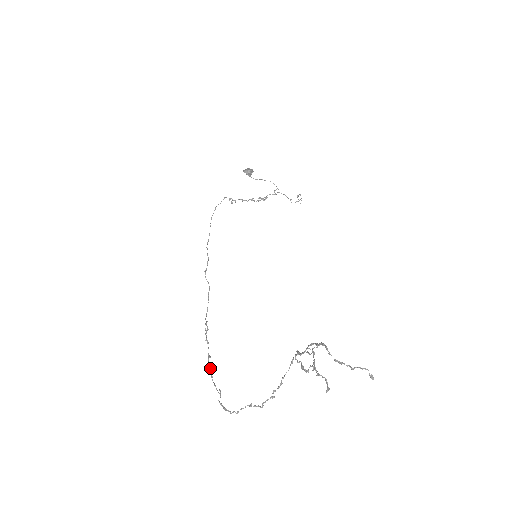
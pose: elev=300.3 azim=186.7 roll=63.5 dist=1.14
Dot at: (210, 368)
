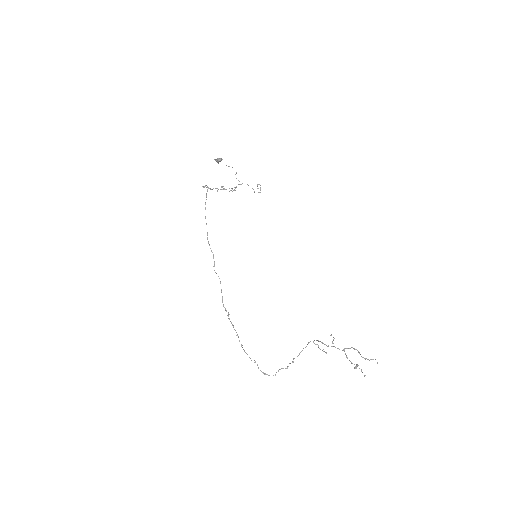
Dot at: (242, 345)
